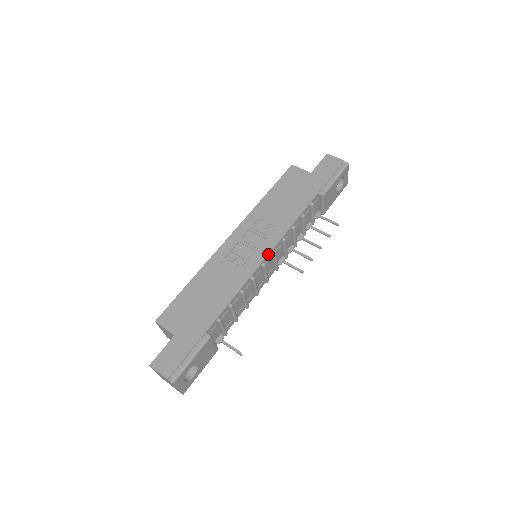
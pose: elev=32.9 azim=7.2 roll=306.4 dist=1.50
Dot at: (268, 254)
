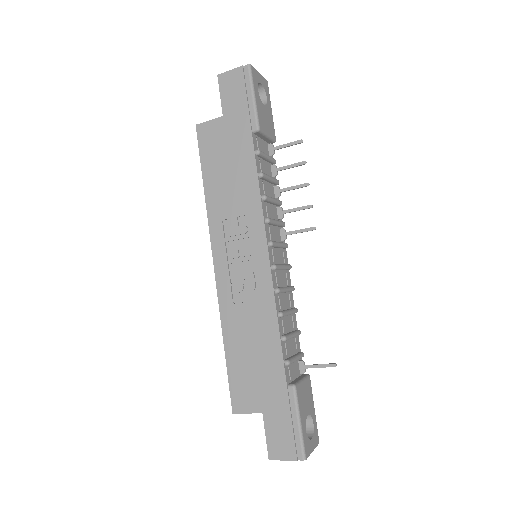
Dot at: (268, 253)
